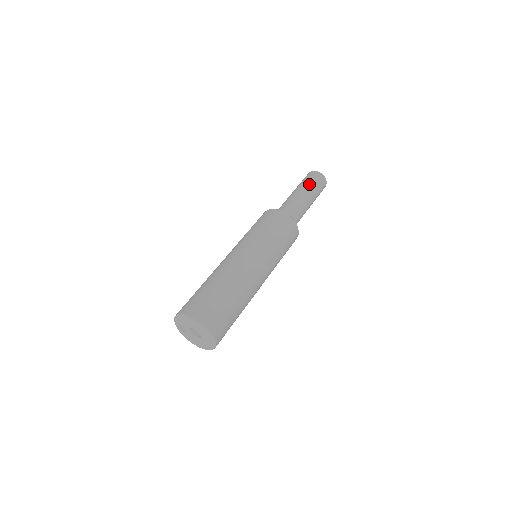
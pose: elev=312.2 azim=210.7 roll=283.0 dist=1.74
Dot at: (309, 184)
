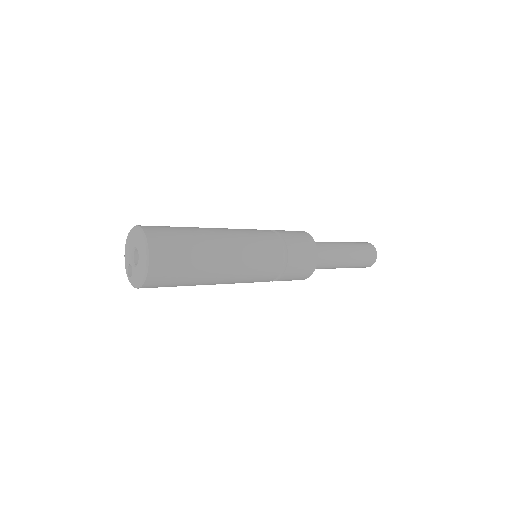
Dot at: occluded
